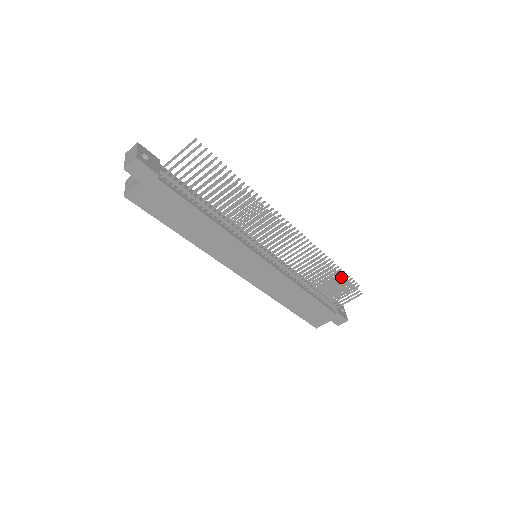
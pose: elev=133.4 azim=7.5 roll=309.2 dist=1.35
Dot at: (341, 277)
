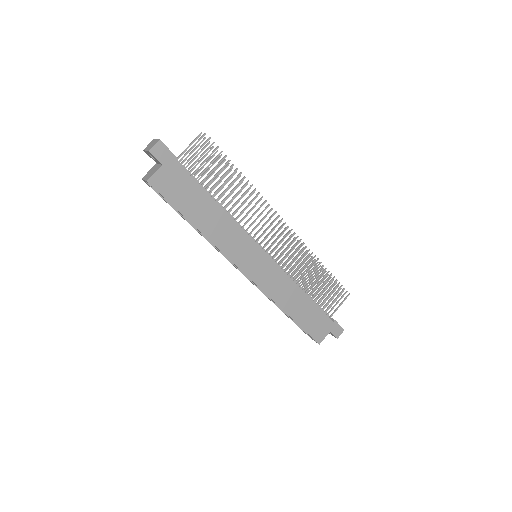
Dot at: (327, 281)
